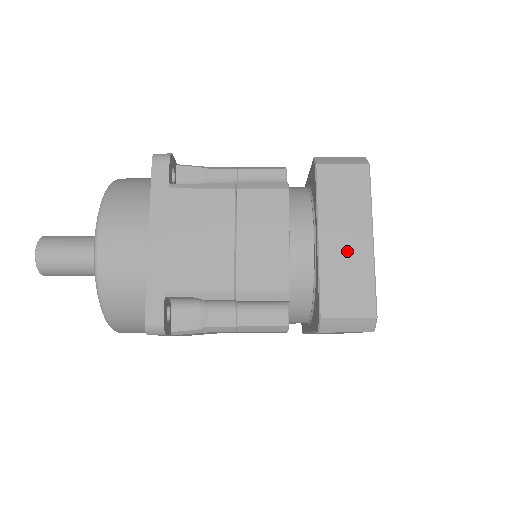
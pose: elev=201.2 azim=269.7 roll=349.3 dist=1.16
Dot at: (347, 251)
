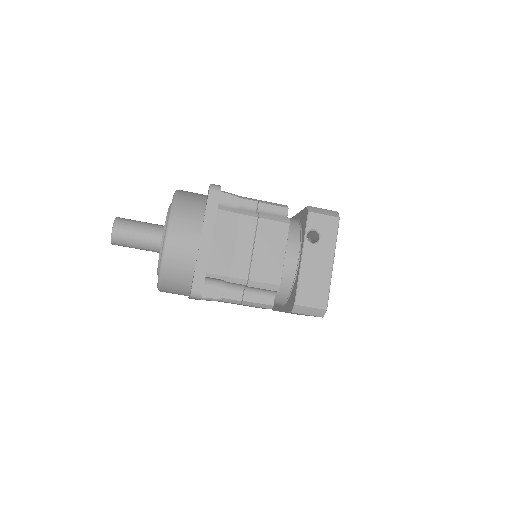
Dot at: occluded
